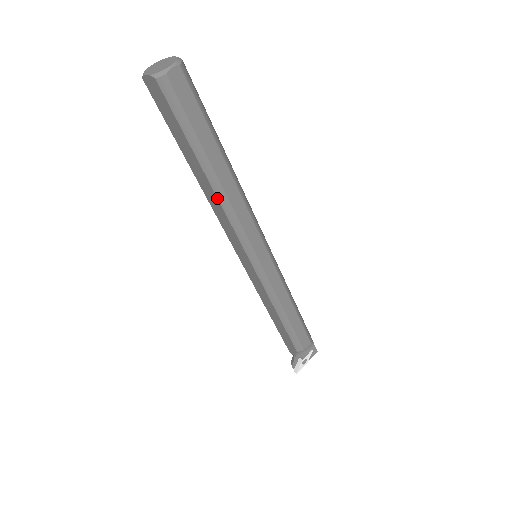
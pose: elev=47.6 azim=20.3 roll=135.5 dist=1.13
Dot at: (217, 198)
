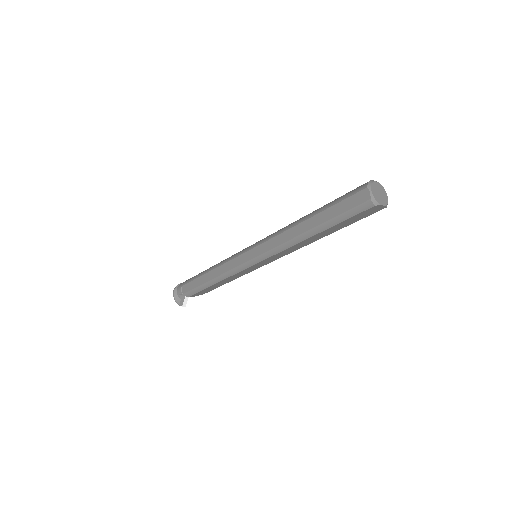
Dot at: occluded
